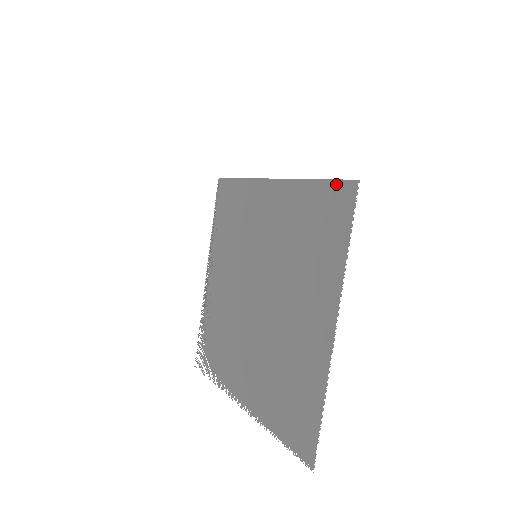
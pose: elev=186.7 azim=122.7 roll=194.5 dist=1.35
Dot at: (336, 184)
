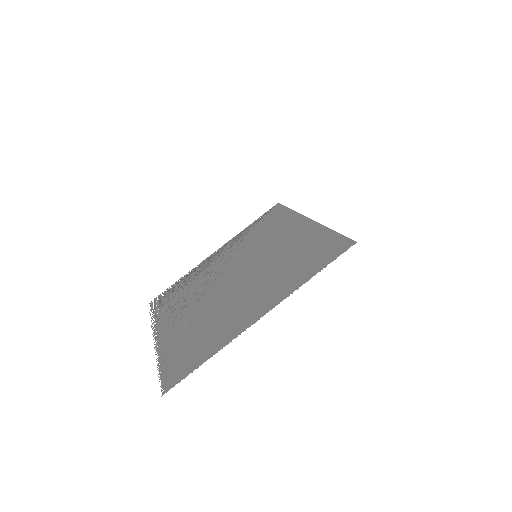
Dot at: (342, 238)
